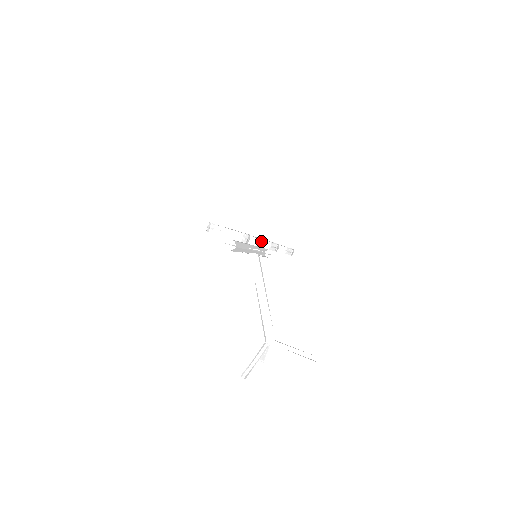
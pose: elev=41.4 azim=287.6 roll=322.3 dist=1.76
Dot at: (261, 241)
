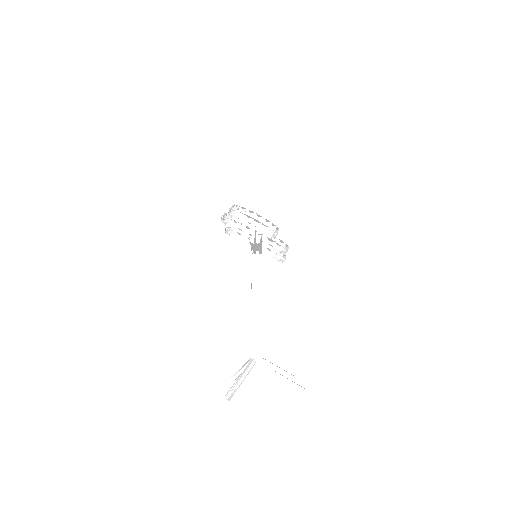
Dot at: (277, 240)
